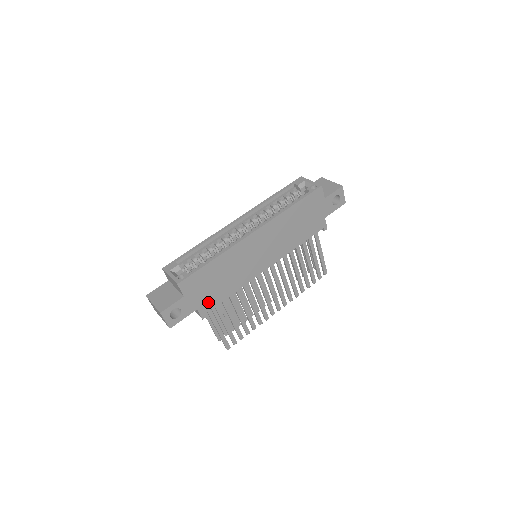
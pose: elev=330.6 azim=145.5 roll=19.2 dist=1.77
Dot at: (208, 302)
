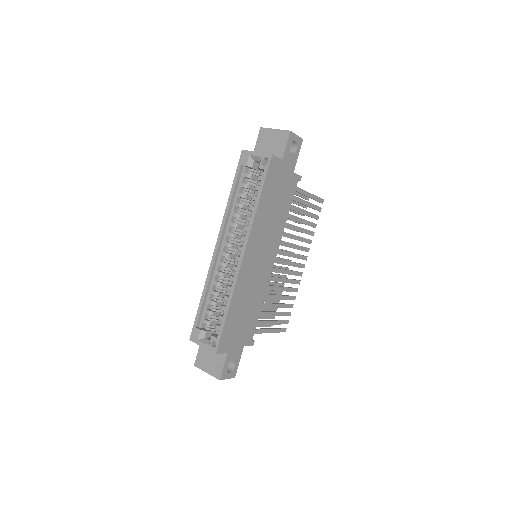
Dot at: (248, 333)
